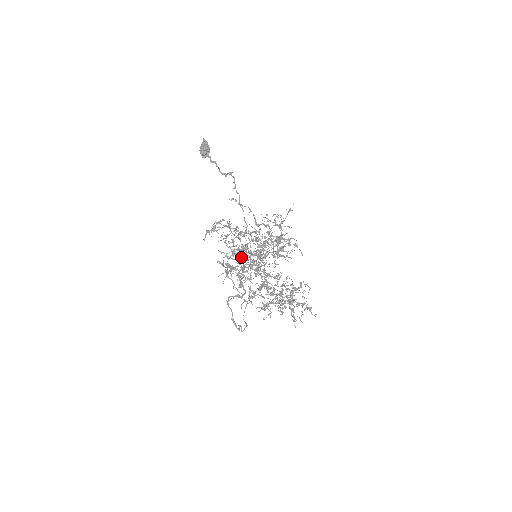
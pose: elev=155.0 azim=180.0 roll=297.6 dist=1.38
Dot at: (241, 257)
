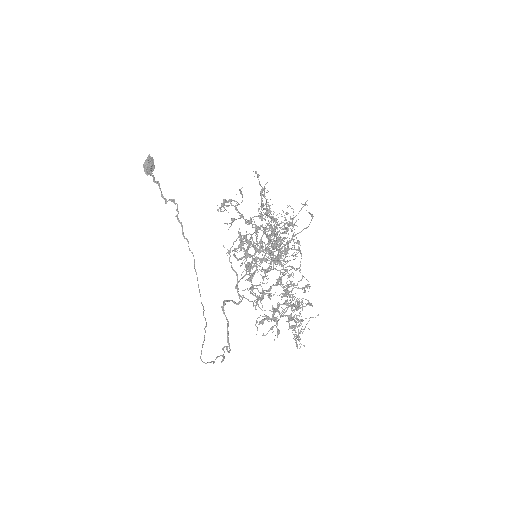
Dot at: occluded
